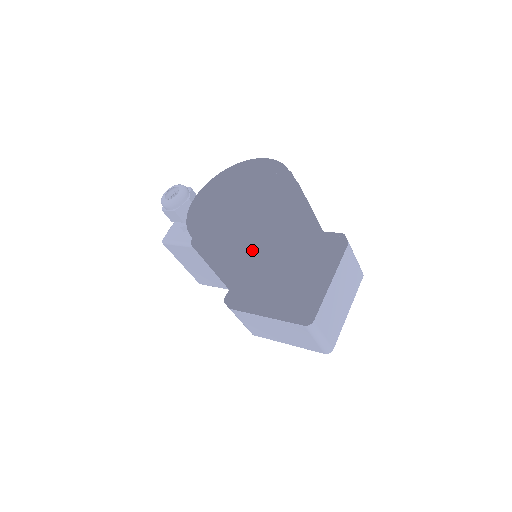
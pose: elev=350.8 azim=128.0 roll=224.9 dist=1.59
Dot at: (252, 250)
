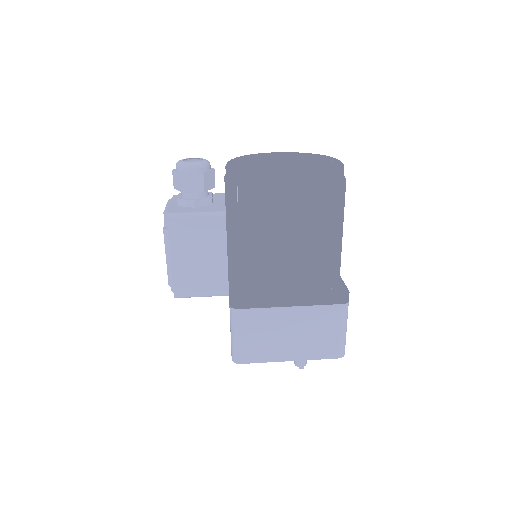
Dot at: (330, 192)
